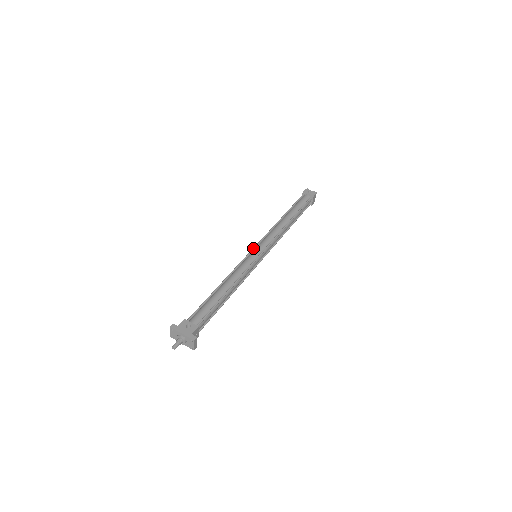
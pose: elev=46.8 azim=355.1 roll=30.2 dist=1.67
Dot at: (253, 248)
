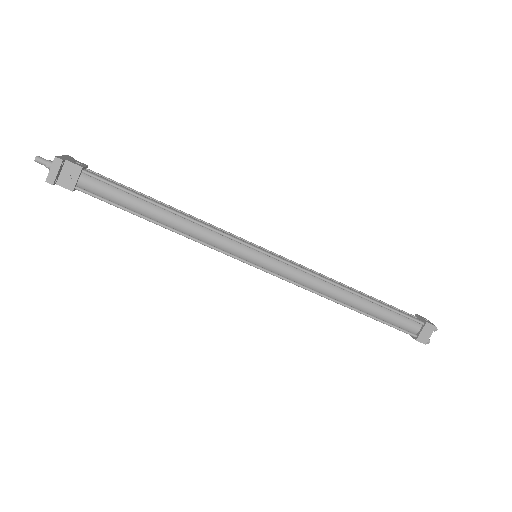
Dot at: occluded
